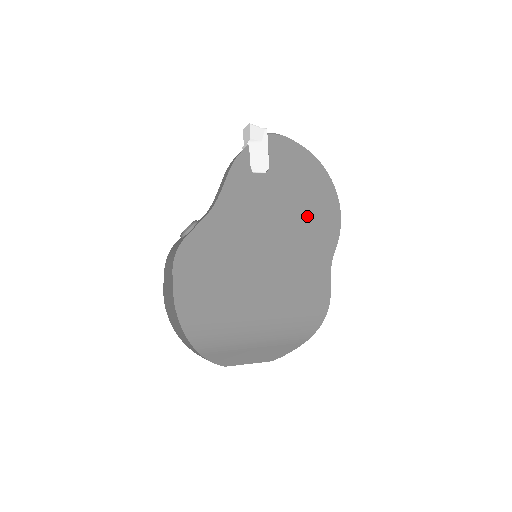
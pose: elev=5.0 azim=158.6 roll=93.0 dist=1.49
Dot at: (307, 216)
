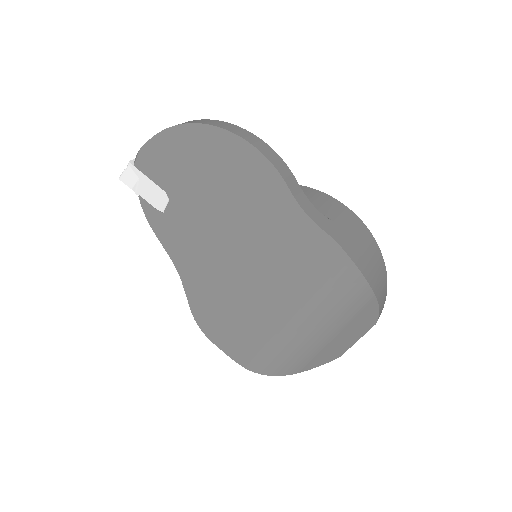
Dot at: (232, 192)
